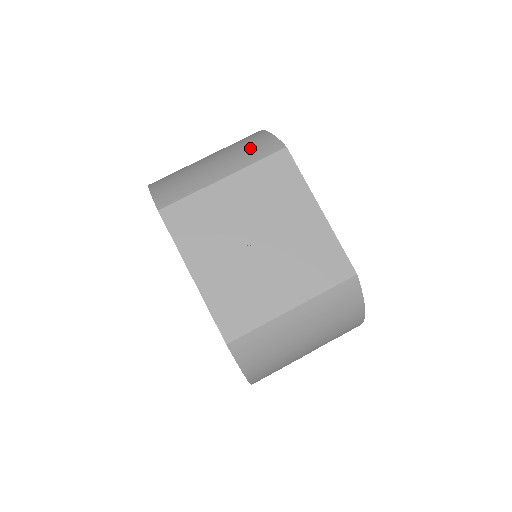
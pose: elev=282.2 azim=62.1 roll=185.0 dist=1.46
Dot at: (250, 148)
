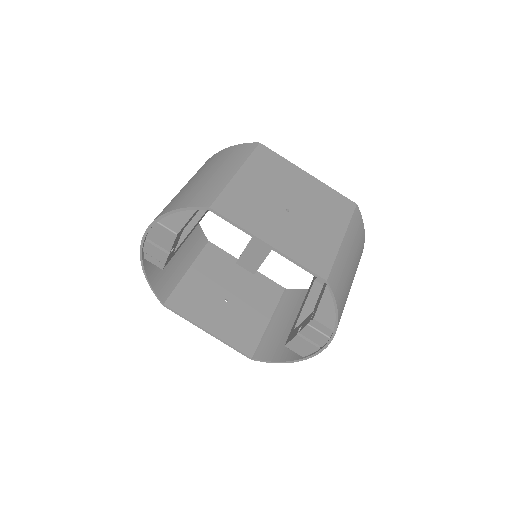
Dot at: (231, 155)
